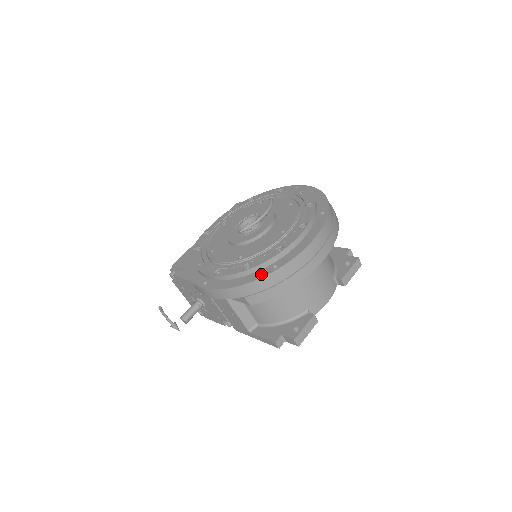
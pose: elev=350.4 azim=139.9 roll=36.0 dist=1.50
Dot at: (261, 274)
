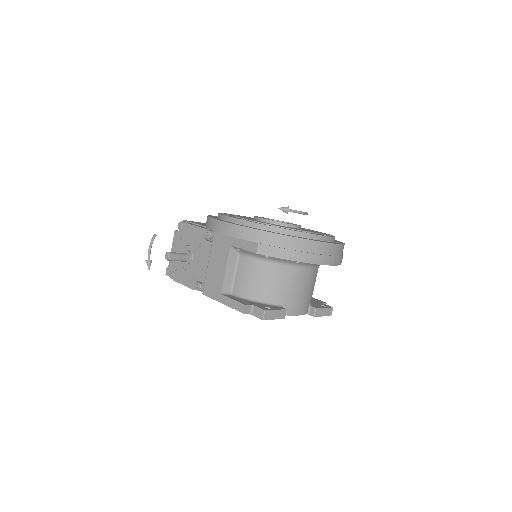
Dot at: (284, 234)
